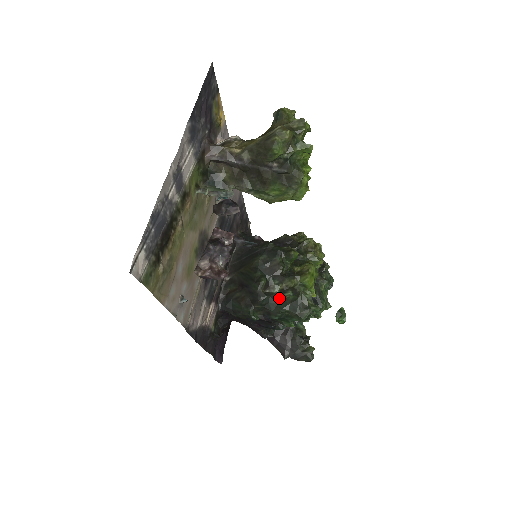
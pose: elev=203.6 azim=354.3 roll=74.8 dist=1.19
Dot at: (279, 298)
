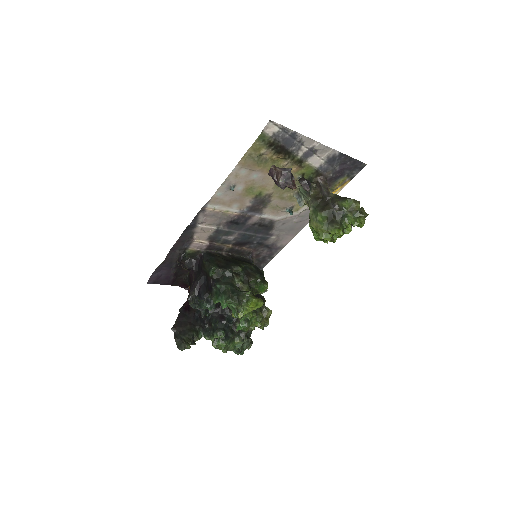
Dot at: (234, 282)
